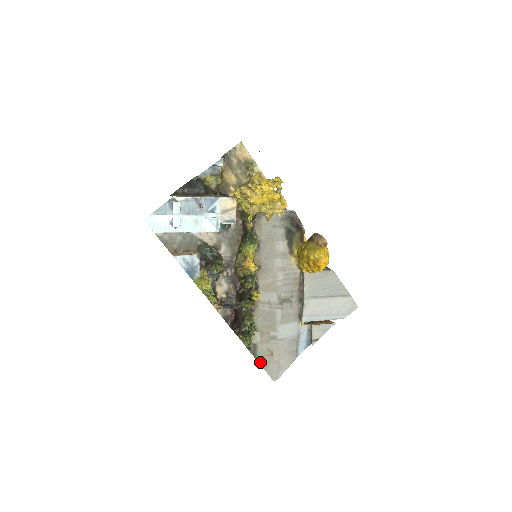
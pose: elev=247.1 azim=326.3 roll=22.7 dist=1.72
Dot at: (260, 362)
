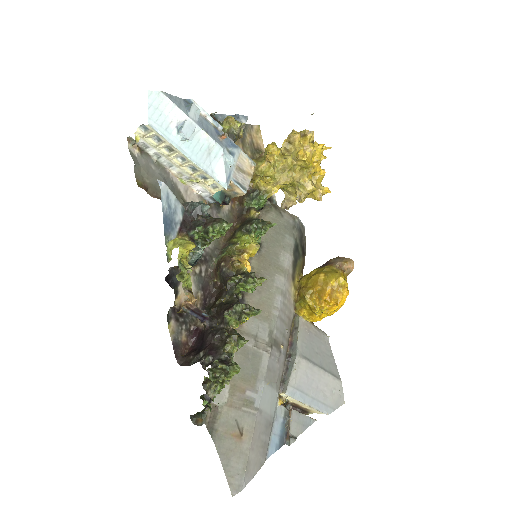
Dot at: (218, 446)
